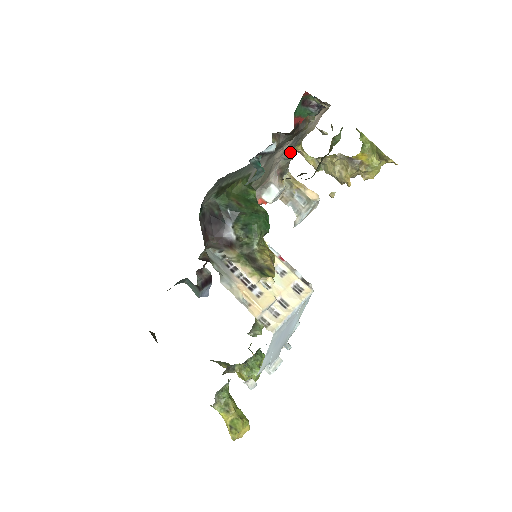
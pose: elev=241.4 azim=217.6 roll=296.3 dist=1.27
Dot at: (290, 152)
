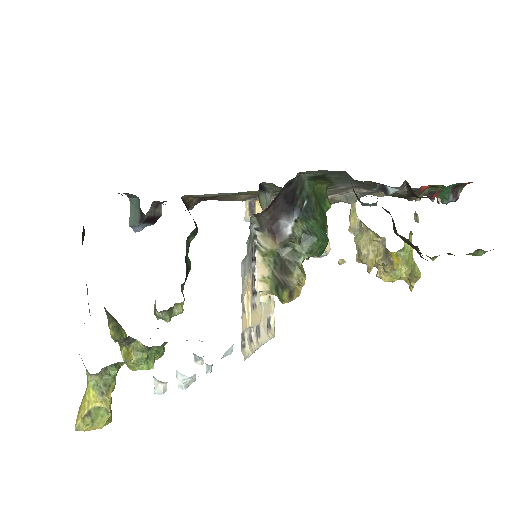
Dot at: occluded
